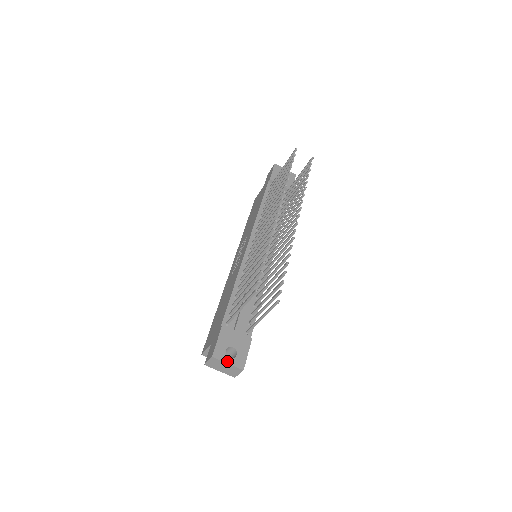
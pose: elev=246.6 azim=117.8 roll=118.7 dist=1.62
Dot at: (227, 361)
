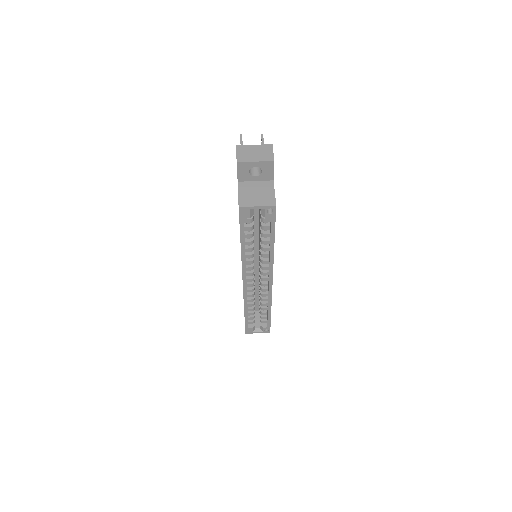
Dot at: (253, 147)
